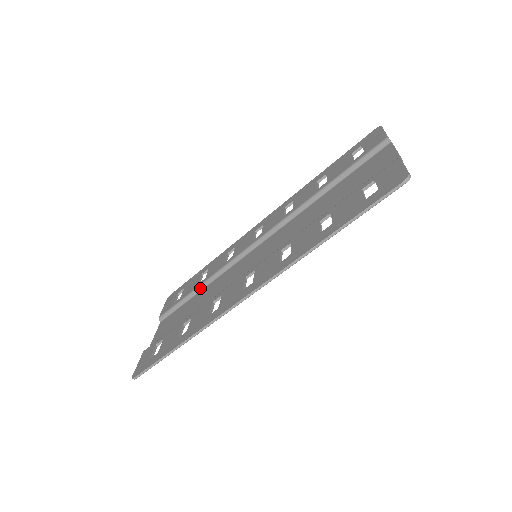
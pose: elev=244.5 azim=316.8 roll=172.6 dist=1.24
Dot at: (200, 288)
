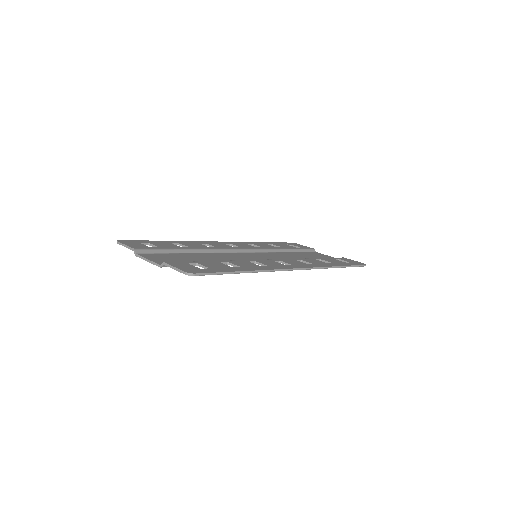
Dot at: (189, 251)
